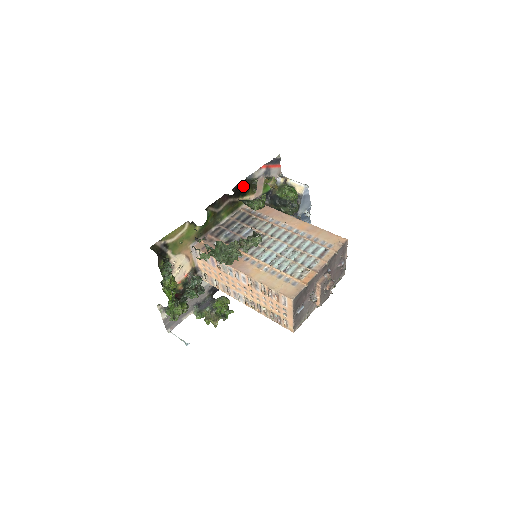
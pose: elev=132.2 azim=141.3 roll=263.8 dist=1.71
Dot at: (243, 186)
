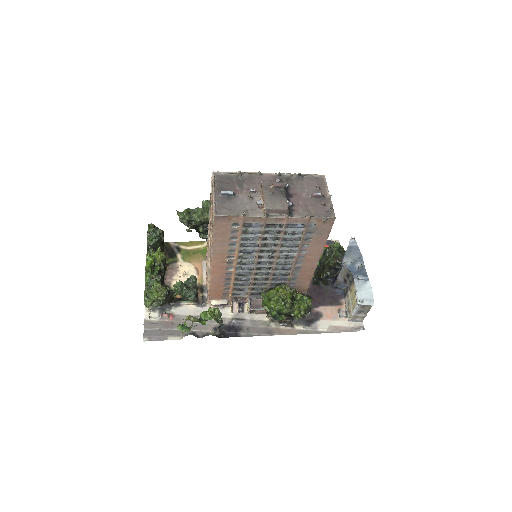
Dot at: occluded
